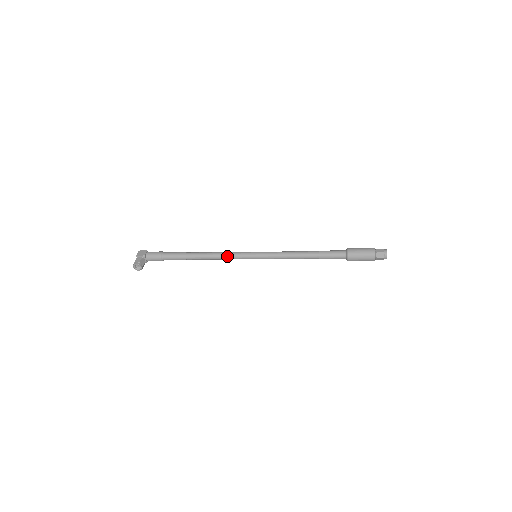
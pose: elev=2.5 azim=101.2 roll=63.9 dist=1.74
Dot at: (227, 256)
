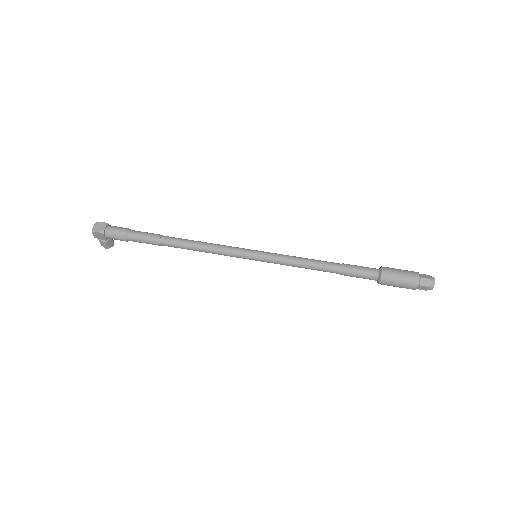
Dot at: occluded
